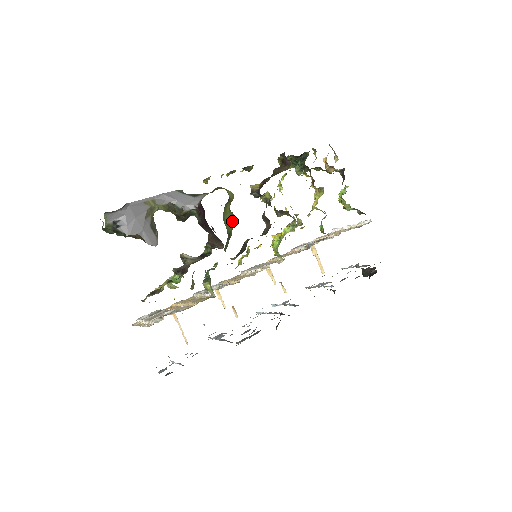
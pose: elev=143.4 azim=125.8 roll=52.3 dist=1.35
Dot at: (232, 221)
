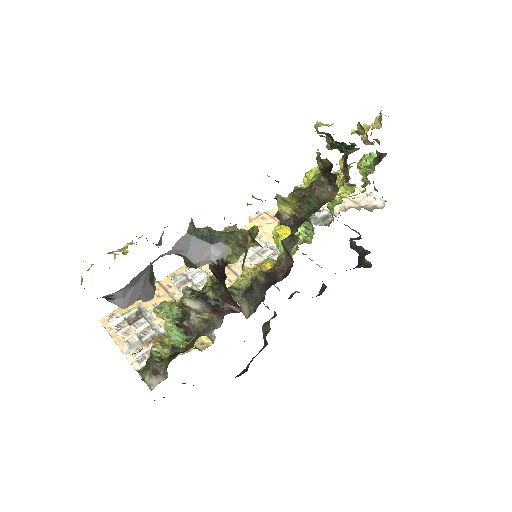
Dot at: occluded
